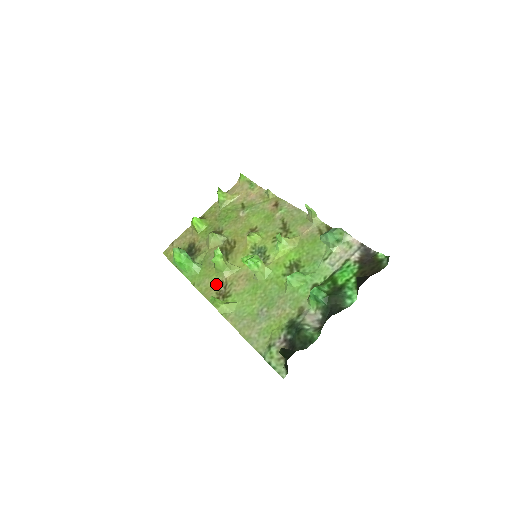
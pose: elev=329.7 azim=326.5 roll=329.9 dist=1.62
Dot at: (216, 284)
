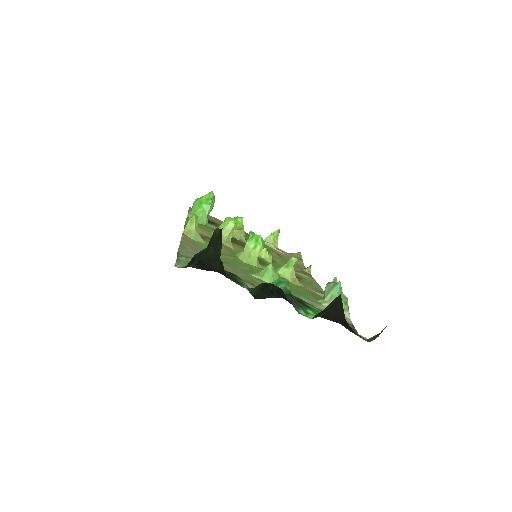
Dot at: (203, 234)
